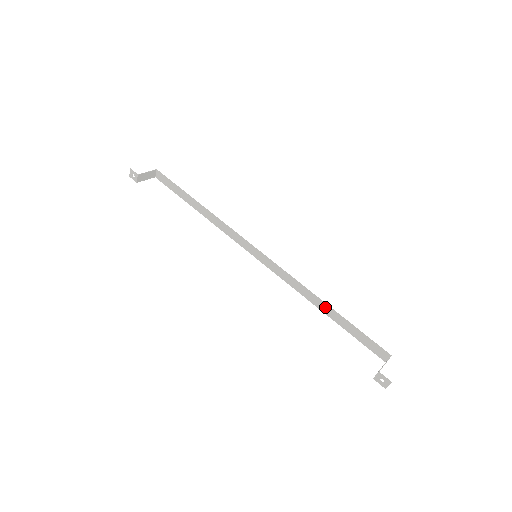
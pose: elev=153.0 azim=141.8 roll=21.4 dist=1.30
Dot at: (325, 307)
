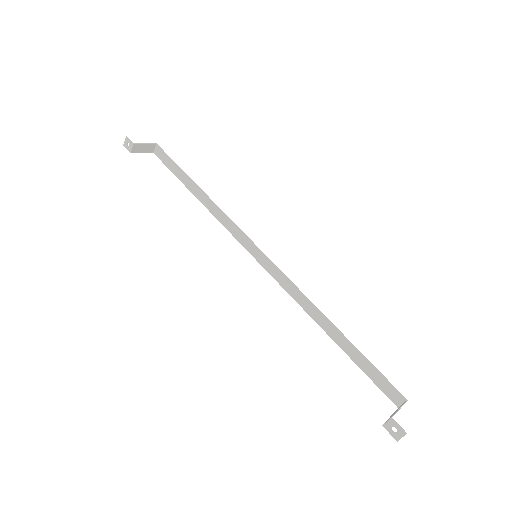
Dot at: (331, 328)
